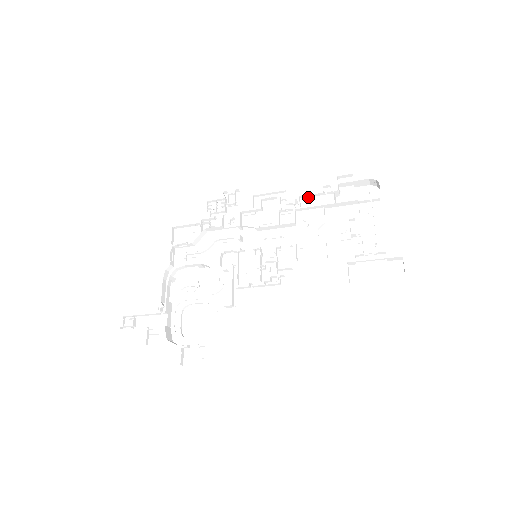
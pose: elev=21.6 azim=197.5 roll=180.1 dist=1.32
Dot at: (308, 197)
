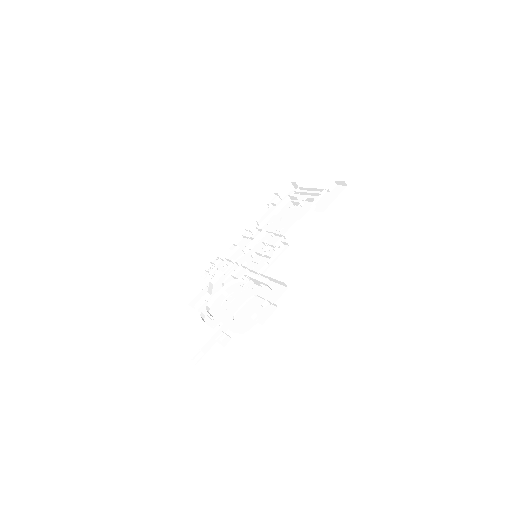
Dot at: (260, 218)
